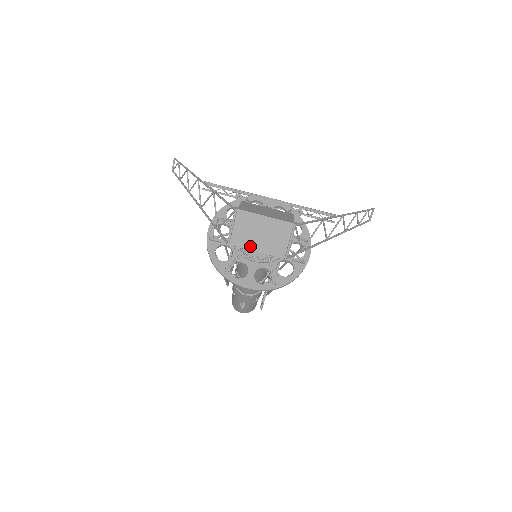
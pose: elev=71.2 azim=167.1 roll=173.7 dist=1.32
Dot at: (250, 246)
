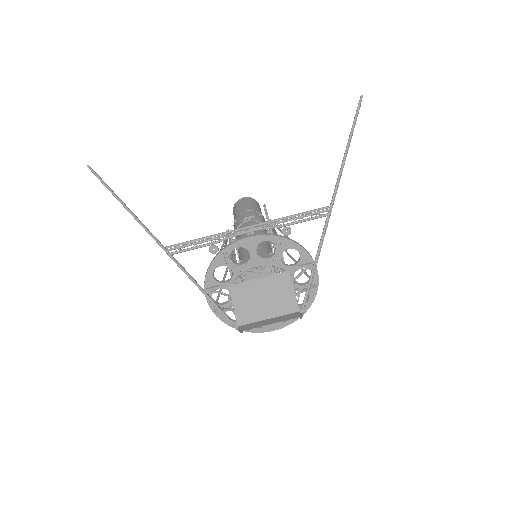
Dot at: (263, 325)
